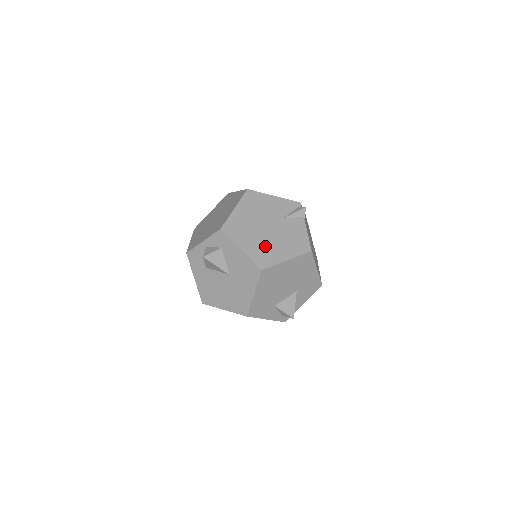
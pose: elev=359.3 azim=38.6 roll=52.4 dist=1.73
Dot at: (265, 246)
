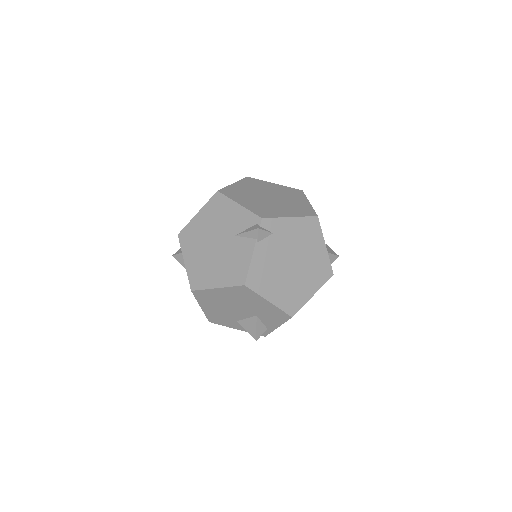
Dot at: (204, 265)
